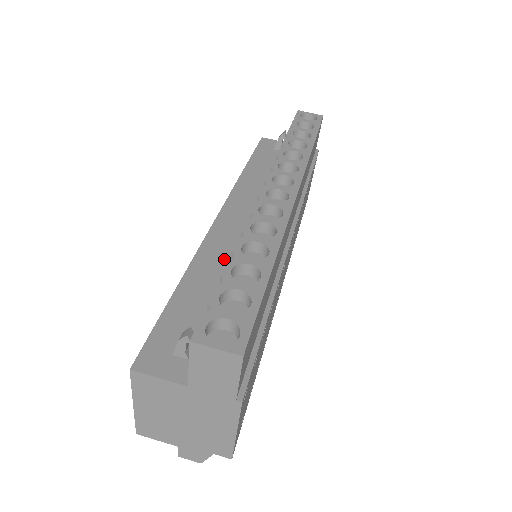
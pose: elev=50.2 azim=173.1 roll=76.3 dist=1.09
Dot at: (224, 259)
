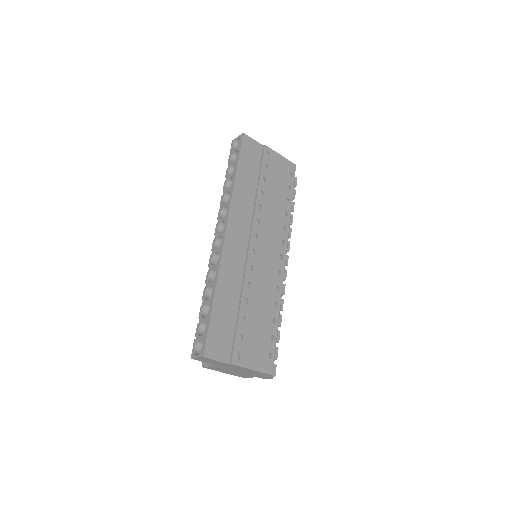
Dot at: occluded
